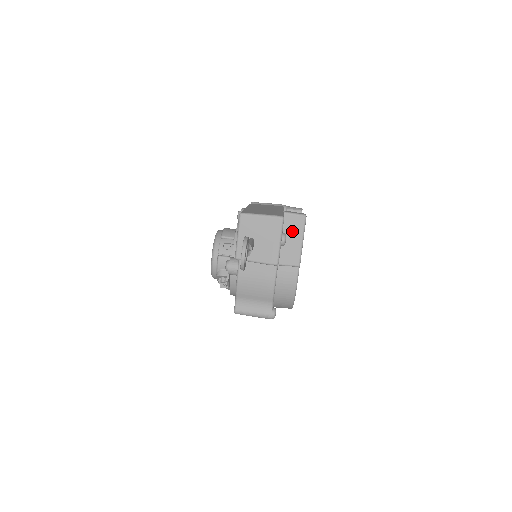
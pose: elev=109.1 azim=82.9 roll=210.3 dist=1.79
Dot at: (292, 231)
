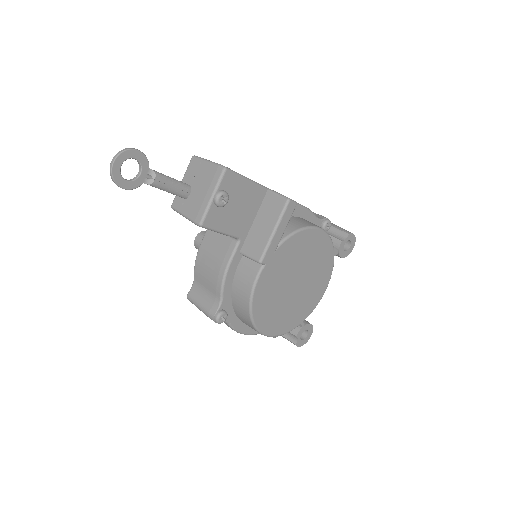
Dot at: (268, 214)
